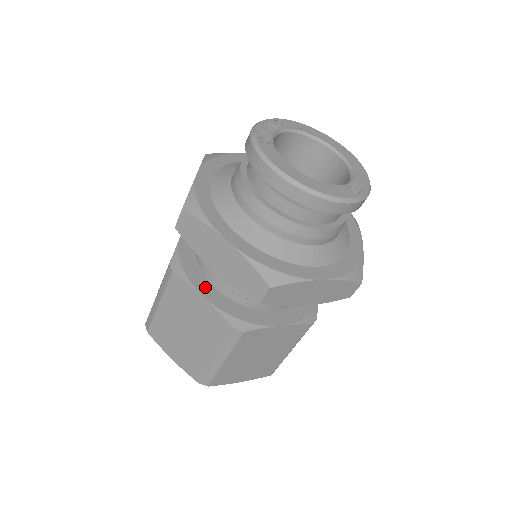
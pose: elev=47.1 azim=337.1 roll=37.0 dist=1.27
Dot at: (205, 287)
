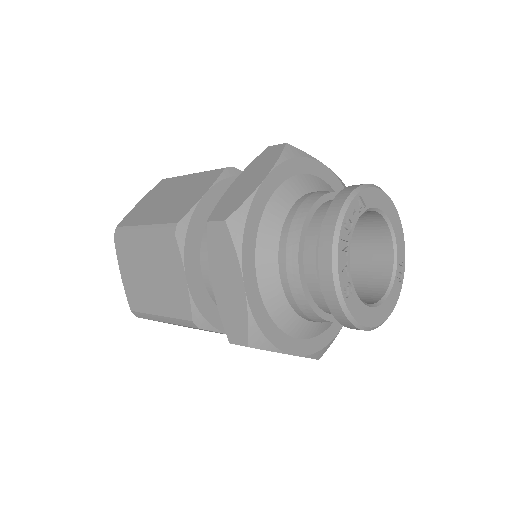
Dot at: occluded
